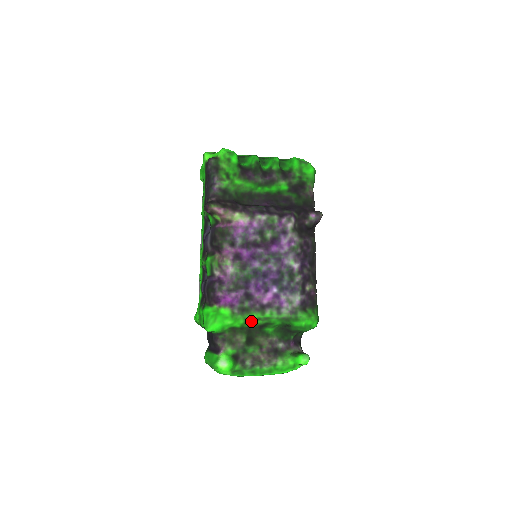
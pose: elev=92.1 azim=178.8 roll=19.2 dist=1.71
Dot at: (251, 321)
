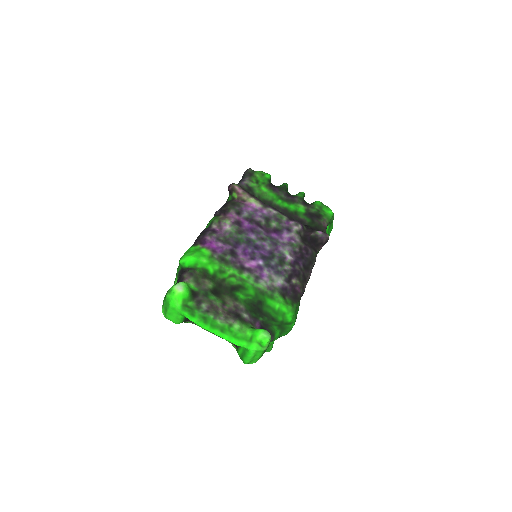
Dot at: (226, 273)
